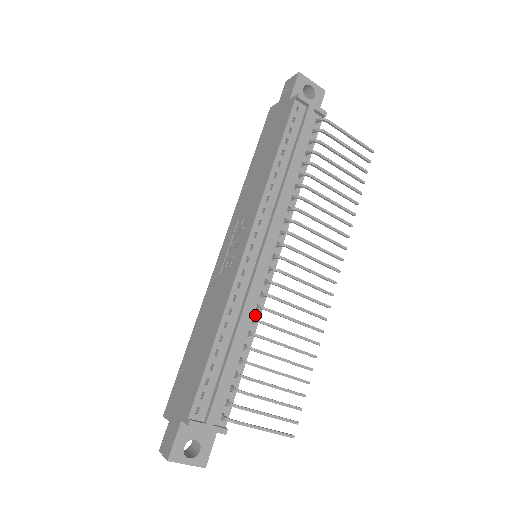
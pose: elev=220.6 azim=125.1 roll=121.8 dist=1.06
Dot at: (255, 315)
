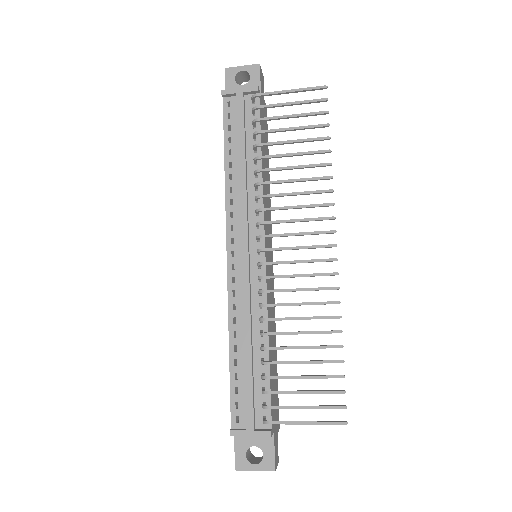
Dot at: (261, 314)
